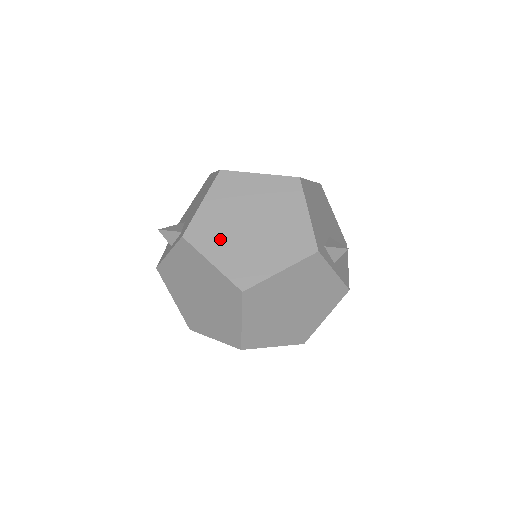
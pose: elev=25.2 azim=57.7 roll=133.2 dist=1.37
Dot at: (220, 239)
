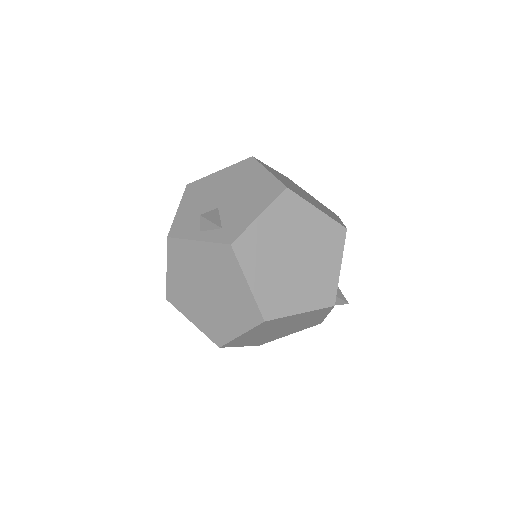
Dot at: (263, 262)
